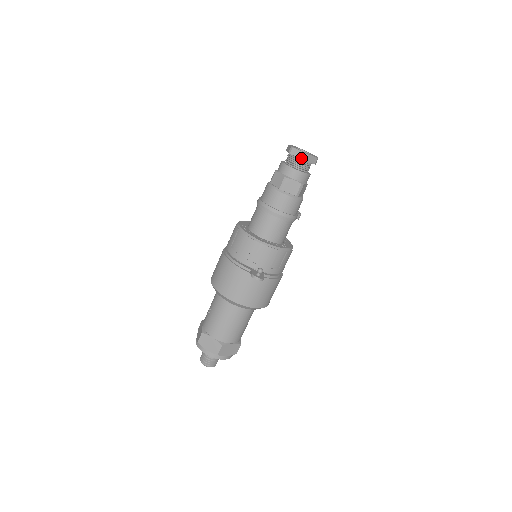
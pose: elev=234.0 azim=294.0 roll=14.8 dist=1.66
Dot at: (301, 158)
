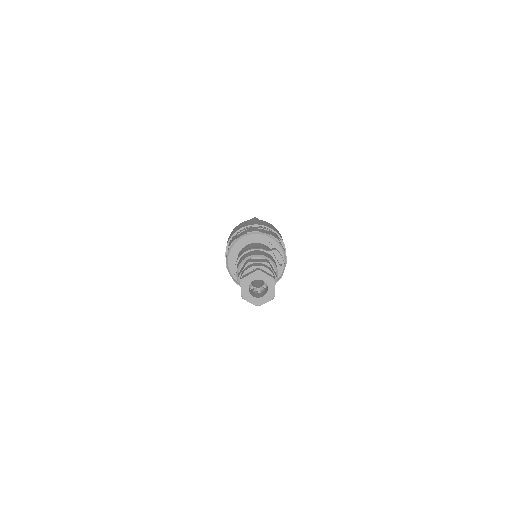
Dot at: occluded
